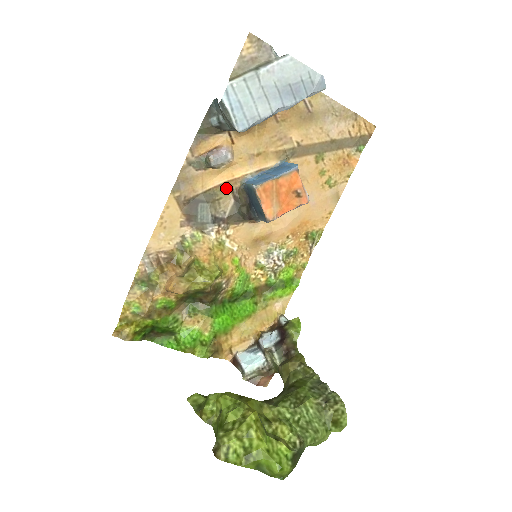
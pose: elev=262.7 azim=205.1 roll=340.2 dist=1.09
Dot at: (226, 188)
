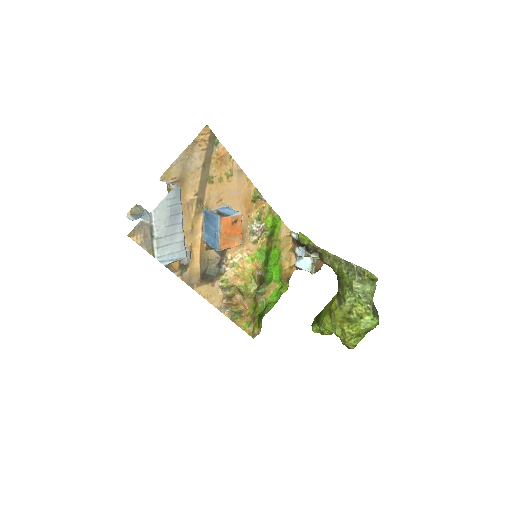
Dot at: (203, 253)
